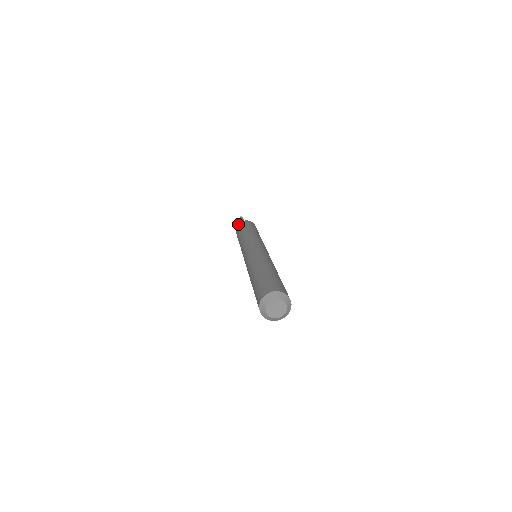
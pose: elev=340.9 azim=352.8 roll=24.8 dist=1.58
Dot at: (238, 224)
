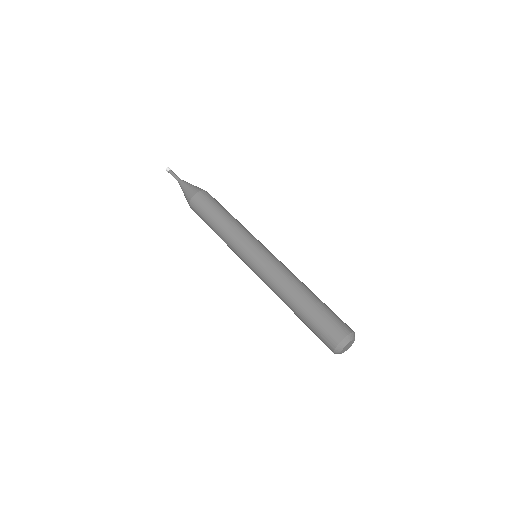
Dot at: occluded
